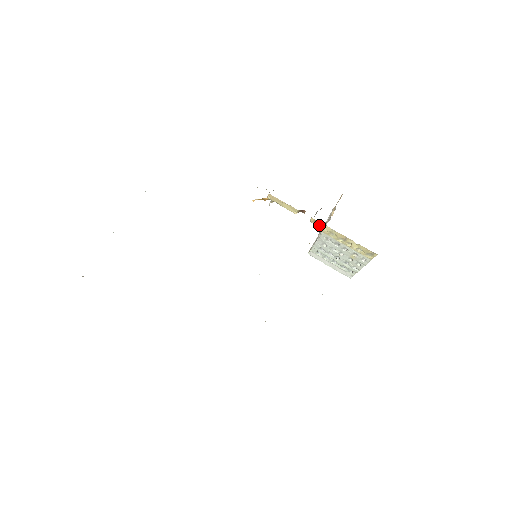
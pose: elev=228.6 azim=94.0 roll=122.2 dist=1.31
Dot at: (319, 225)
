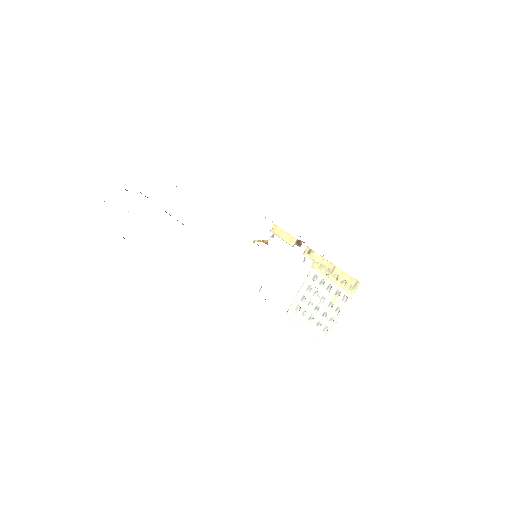
Dot at: (312, 256)
